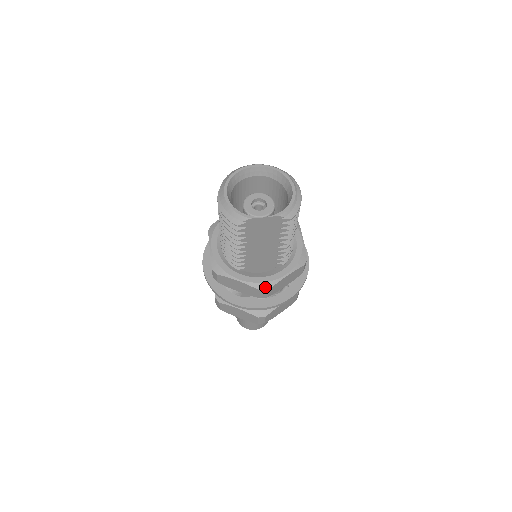
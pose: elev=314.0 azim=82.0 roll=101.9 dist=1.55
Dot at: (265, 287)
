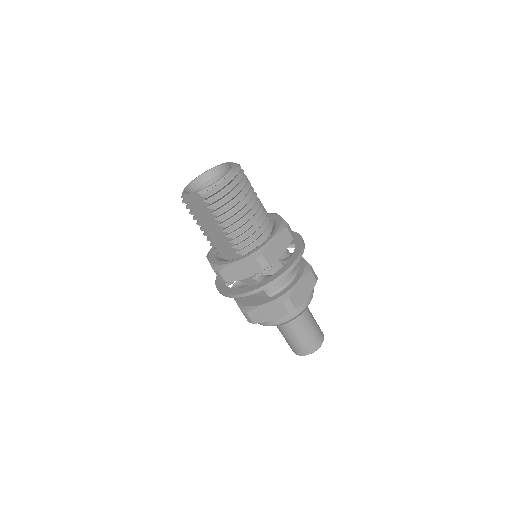
Dot at: (218, 269)
